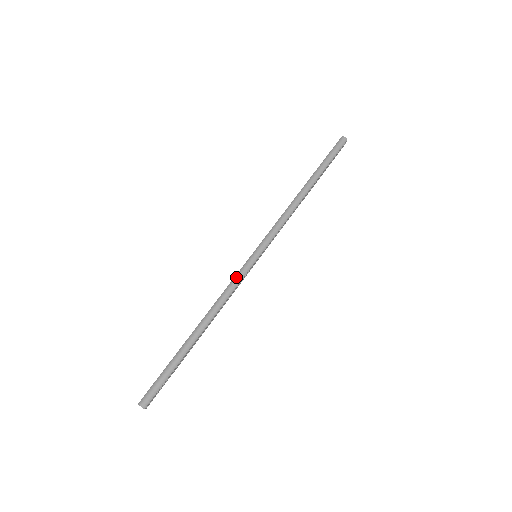
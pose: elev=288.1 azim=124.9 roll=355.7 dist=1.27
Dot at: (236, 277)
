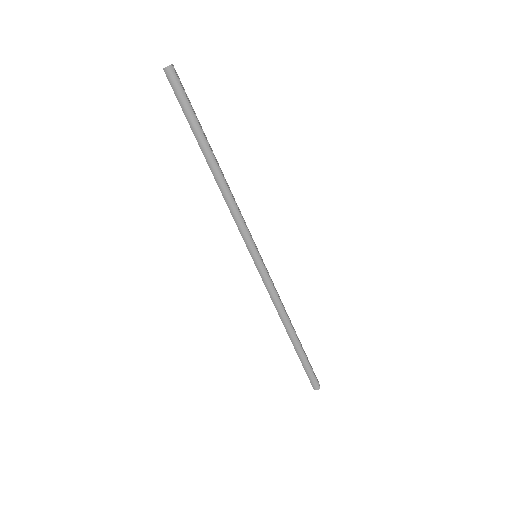
Dot at: (266, 286)
